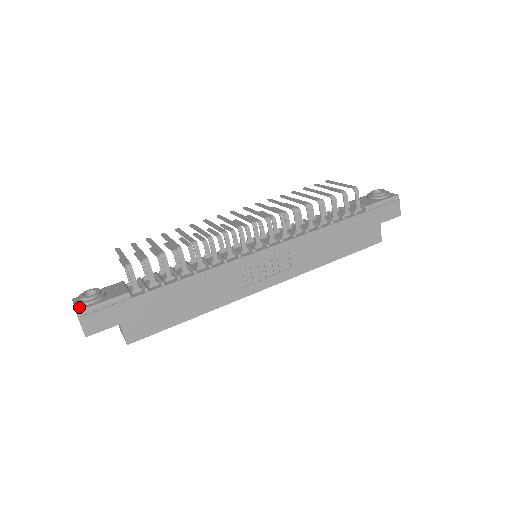
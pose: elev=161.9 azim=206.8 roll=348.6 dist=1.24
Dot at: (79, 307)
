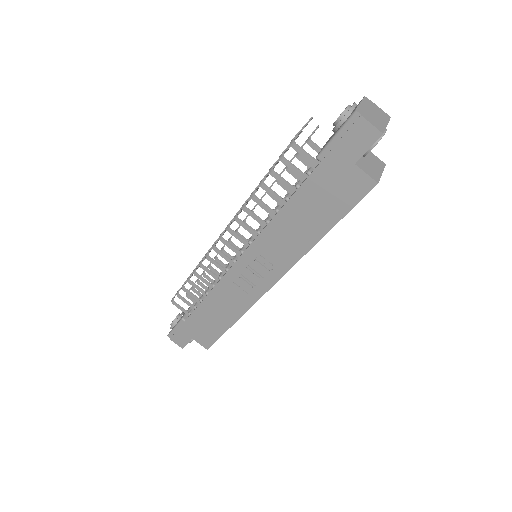
Dot at: occluded
